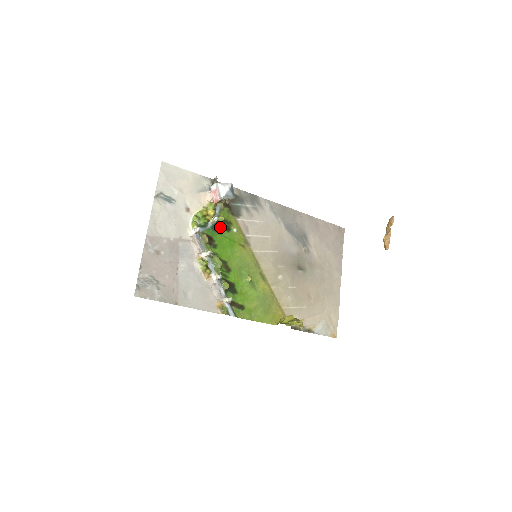
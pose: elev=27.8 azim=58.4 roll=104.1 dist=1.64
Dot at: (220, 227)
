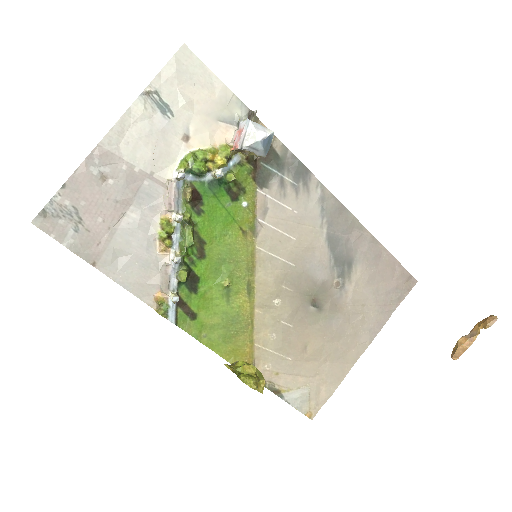
Dot at: (223, 188)
